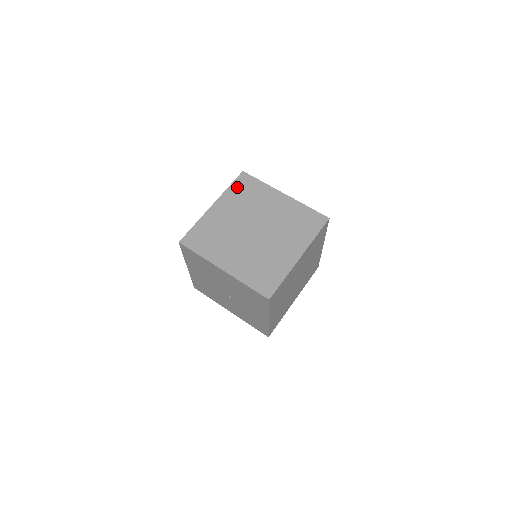
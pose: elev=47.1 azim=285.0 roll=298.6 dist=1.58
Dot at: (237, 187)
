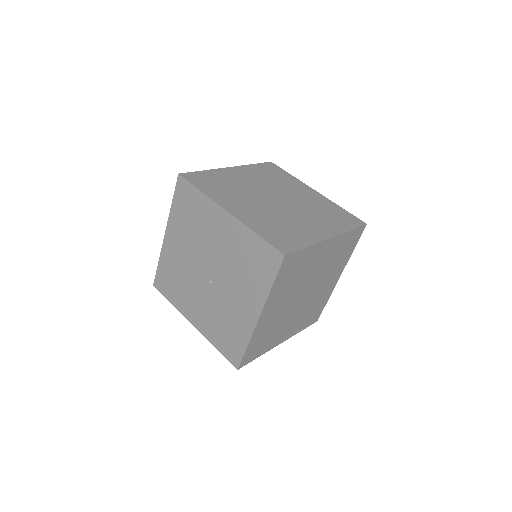
Dot at: (262, 167)
